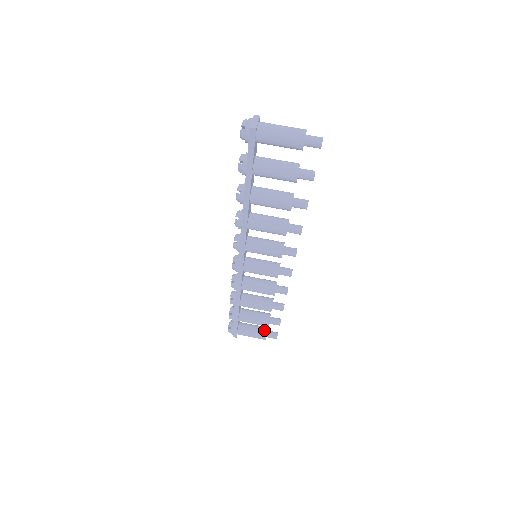
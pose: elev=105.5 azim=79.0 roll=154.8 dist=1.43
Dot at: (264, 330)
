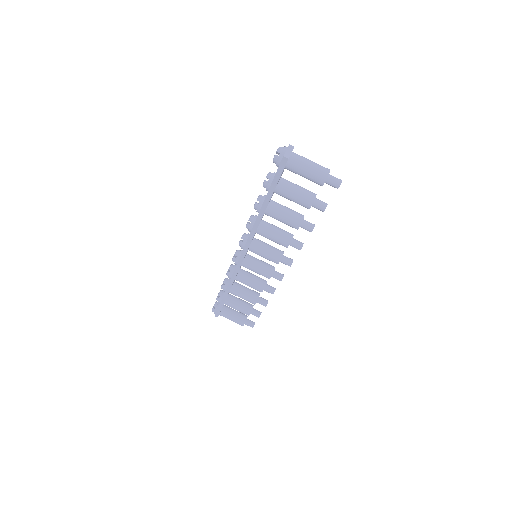
Dot at: (244, 317)
